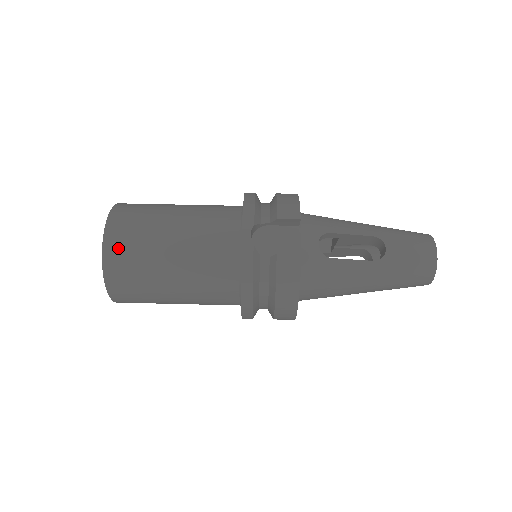
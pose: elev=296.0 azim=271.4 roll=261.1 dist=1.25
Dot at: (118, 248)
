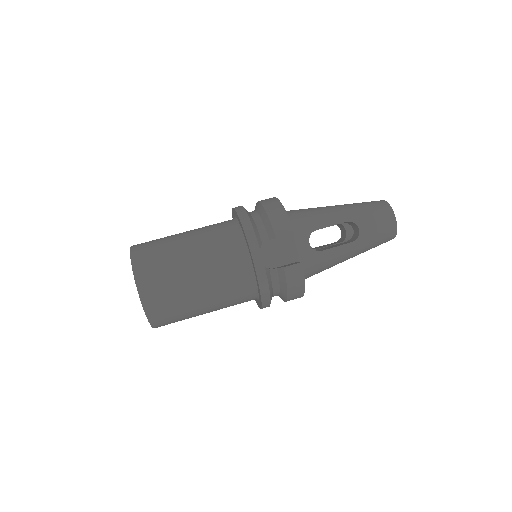
Dot at: (154, 297)
